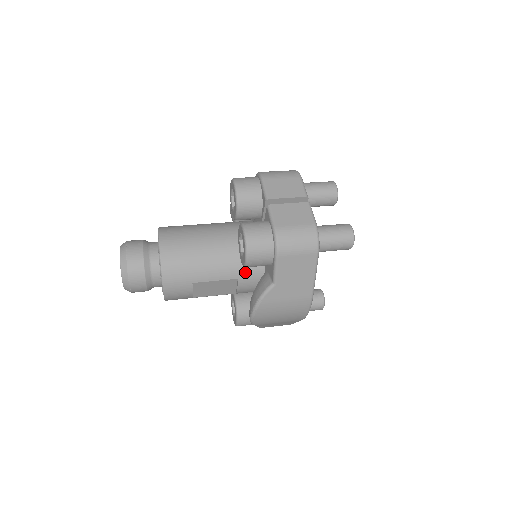
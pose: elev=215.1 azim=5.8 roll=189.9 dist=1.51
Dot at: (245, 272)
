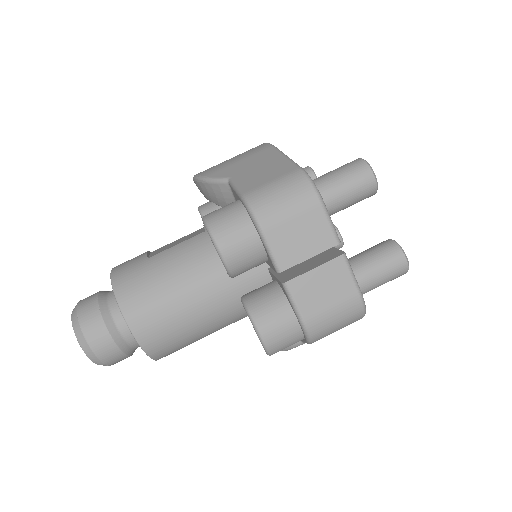
Dot at: occluded
